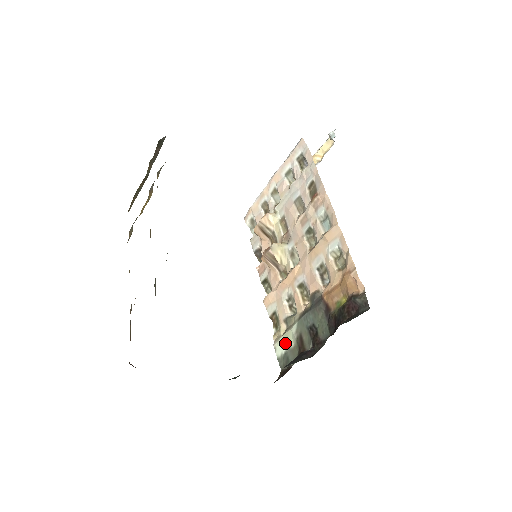
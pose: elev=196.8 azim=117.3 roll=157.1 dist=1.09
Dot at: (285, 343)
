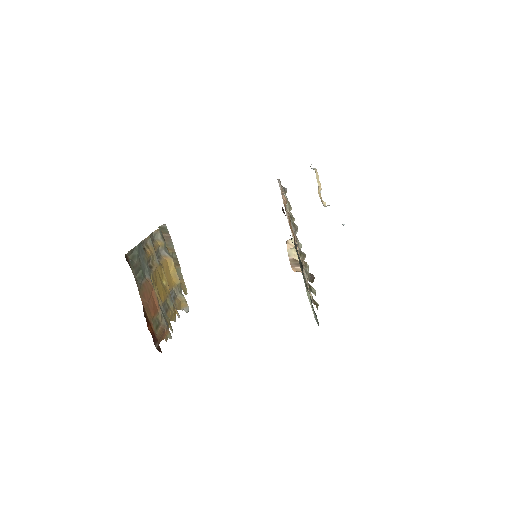
Dot at: occluded
